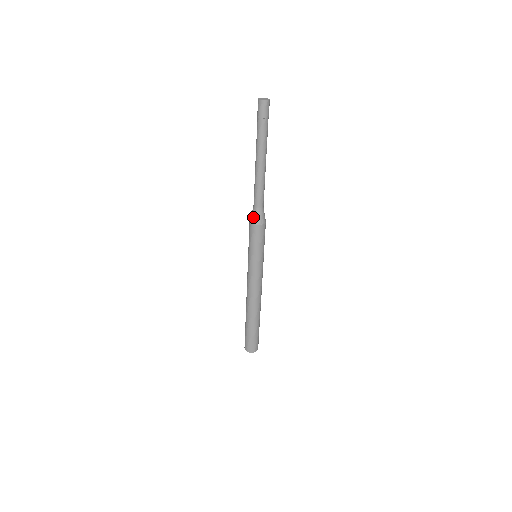
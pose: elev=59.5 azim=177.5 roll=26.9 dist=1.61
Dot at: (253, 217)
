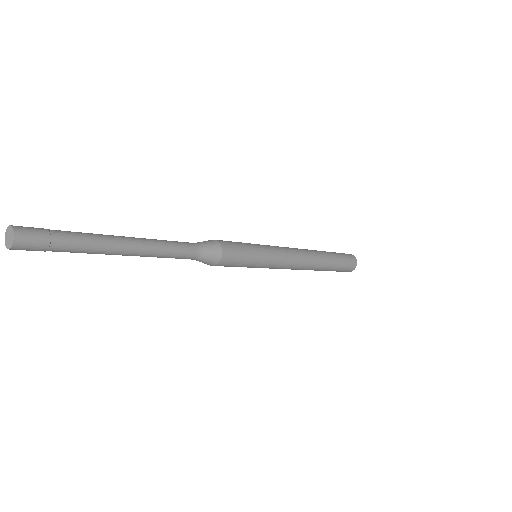
Dot at: occluded
